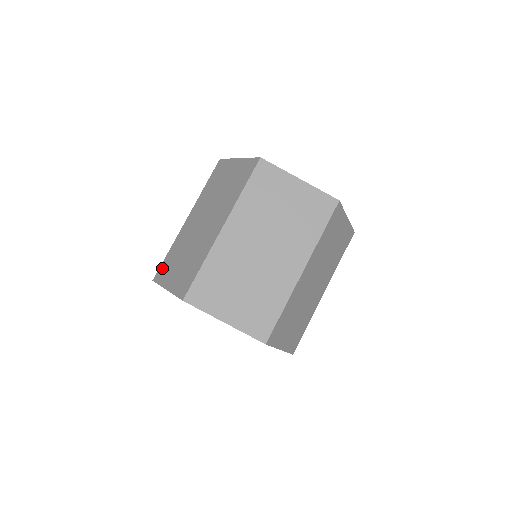
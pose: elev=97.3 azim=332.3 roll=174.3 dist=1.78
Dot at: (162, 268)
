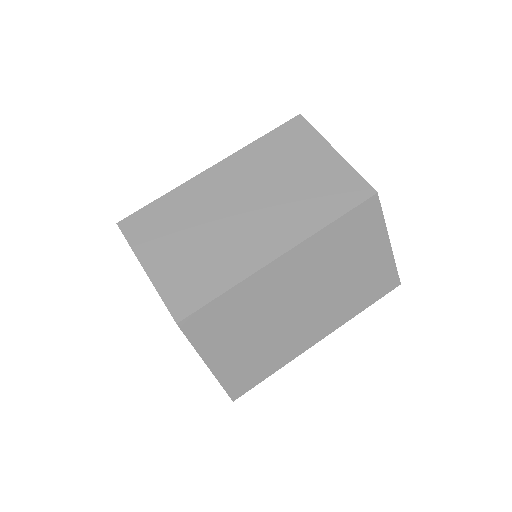
Dot at: occluded
